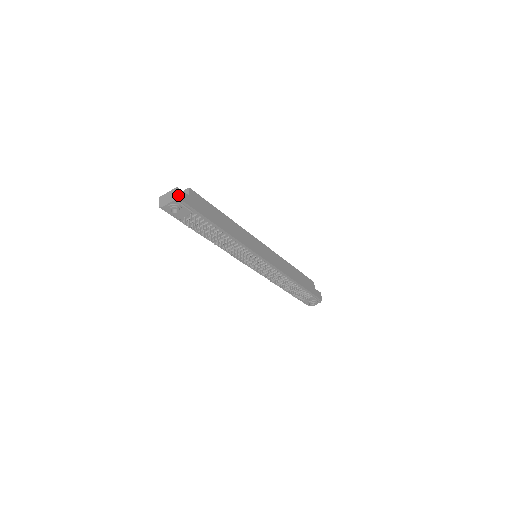
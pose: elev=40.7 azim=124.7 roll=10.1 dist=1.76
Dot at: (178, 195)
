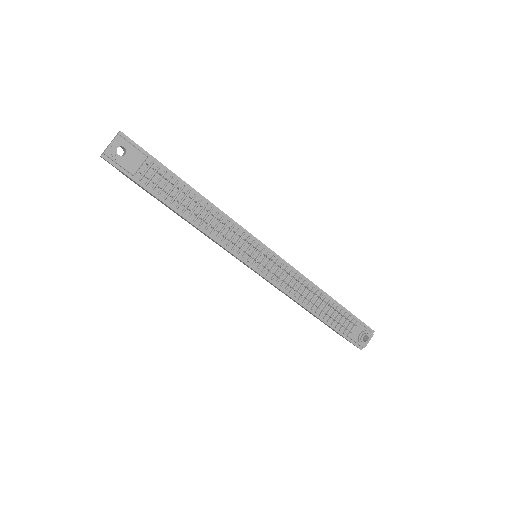
Dot at: (121, 133)
